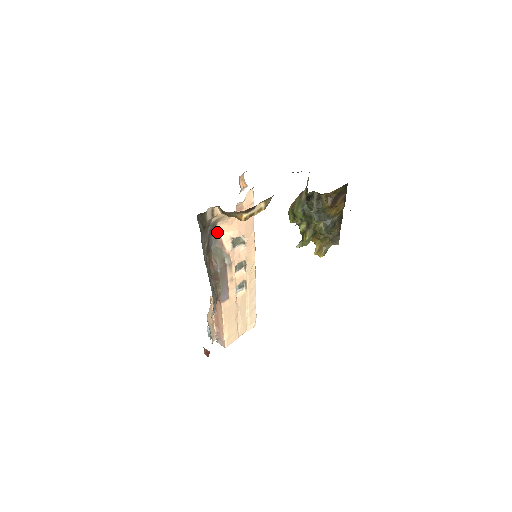
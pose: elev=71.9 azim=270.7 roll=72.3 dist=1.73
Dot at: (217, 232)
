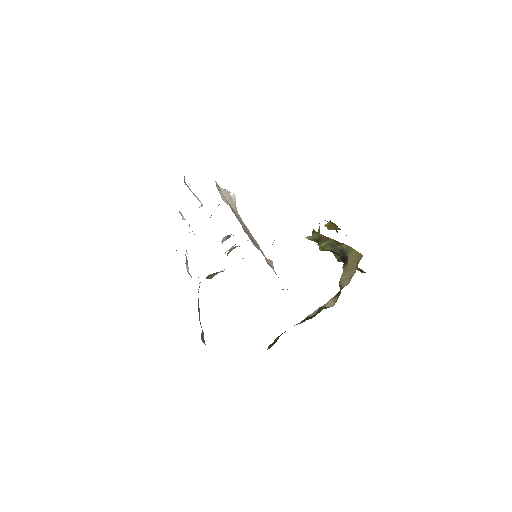
Dot at: occluded
